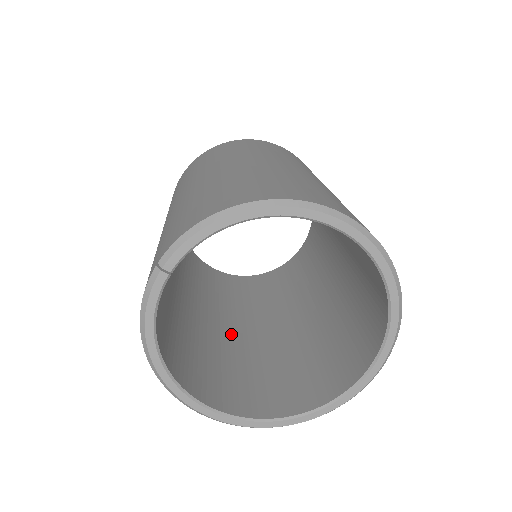
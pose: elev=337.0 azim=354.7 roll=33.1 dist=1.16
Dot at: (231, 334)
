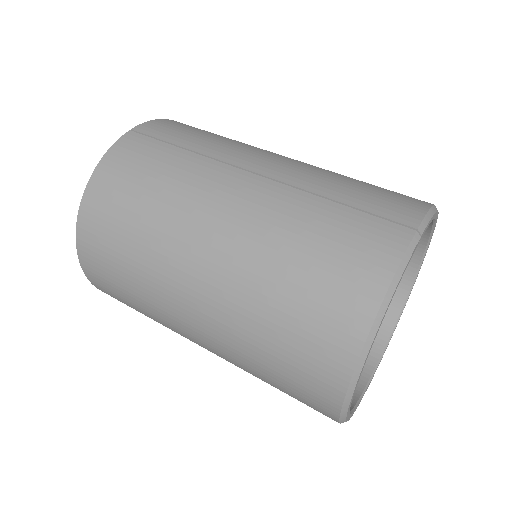
Dot at: occluded
